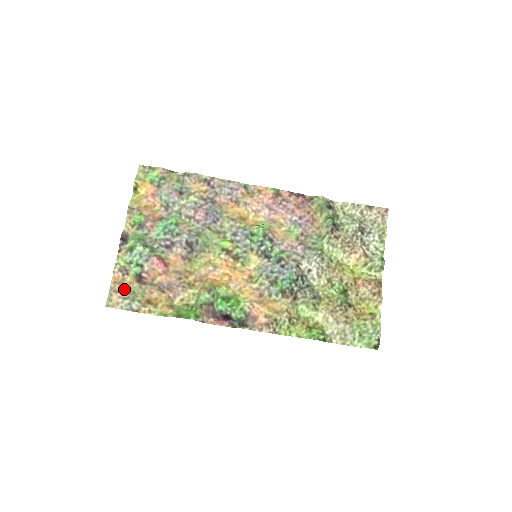
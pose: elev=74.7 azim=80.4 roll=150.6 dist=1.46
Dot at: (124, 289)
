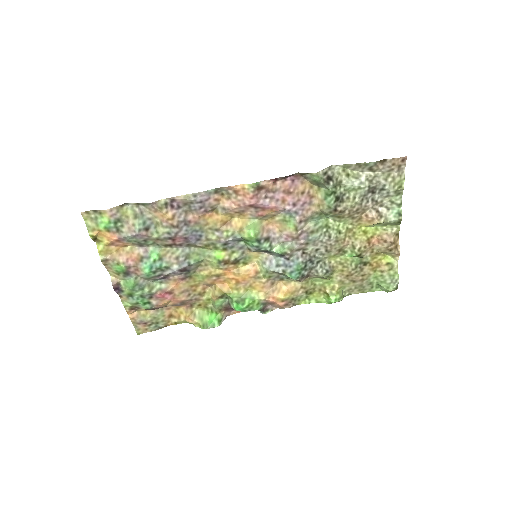
Dot at: (145, 320)
